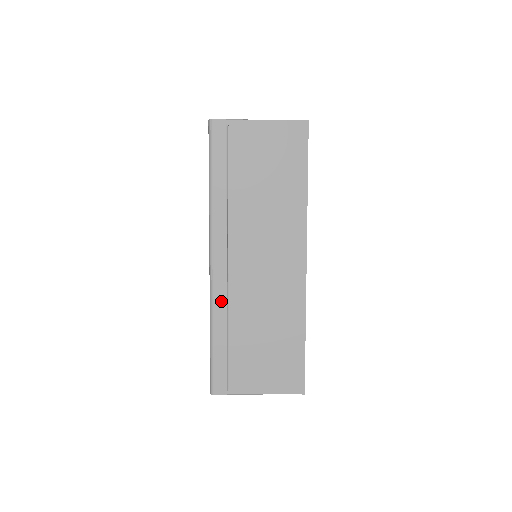
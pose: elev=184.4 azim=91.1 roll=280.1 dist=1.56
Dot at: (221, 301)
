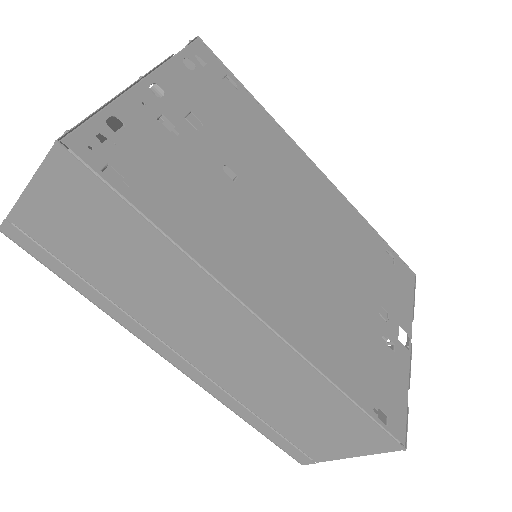
Dot at: (219, 393)
